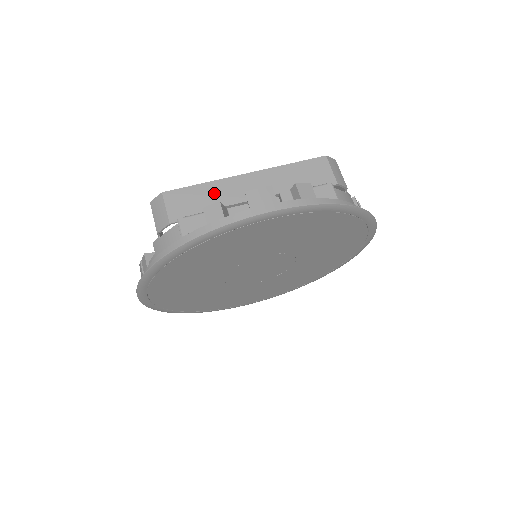
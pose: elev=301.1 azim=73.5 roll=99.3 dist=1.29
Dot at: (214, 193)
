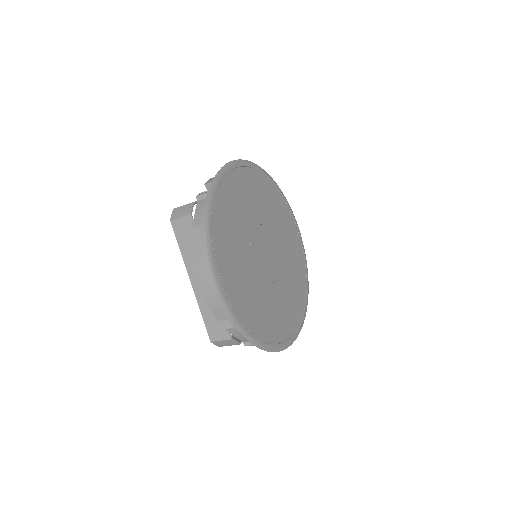
Dot at: occluded
